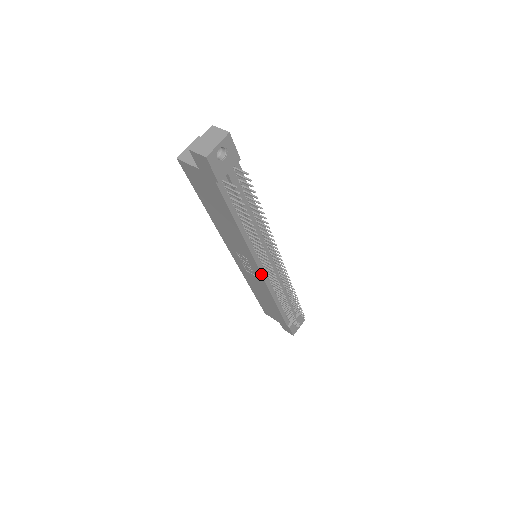
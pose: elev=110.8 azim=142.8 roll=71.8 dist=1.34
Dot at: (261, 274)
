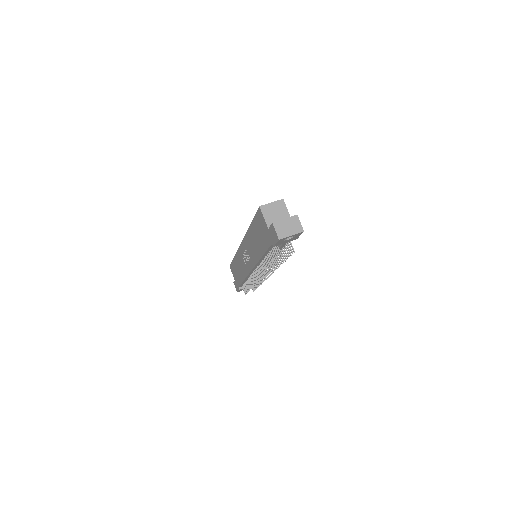
Dot at: (251, 271)
